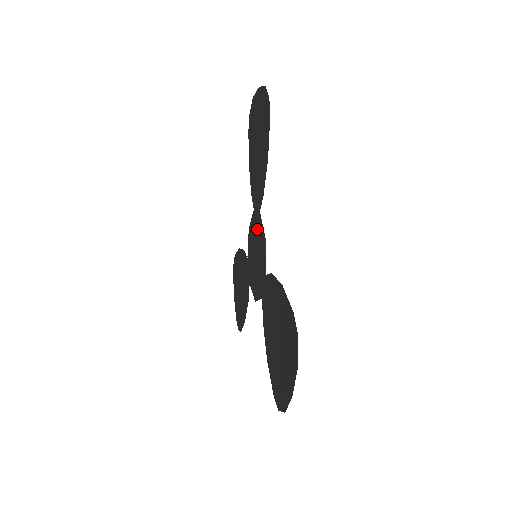
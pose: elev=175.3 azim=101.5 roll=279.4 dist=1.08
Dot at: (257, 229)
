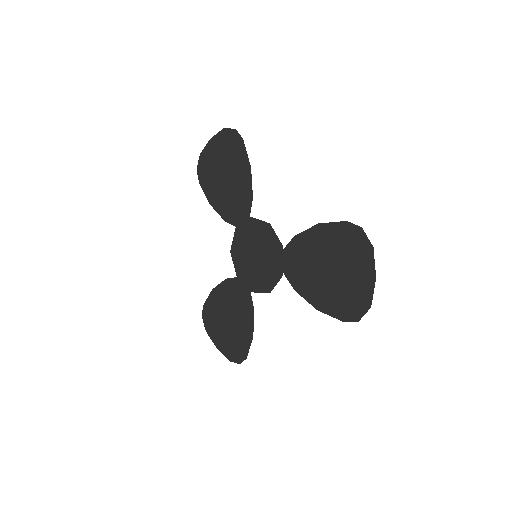
Dot at: (250, 233)
